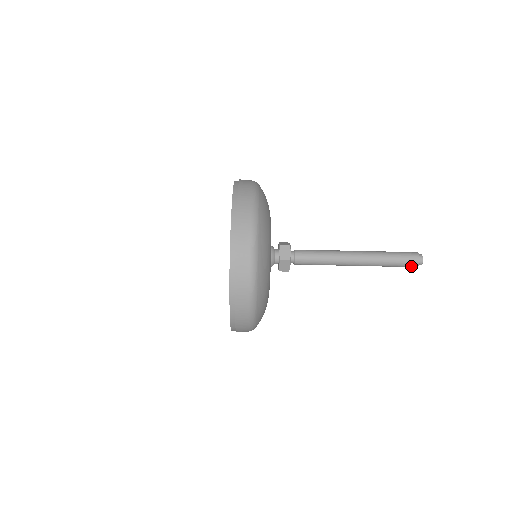
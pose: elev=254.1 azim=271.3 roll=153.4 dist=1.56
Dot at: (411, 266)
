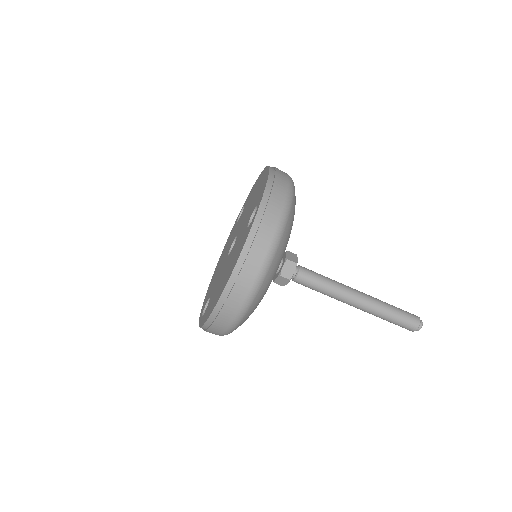
Dot at: (411, 325)
